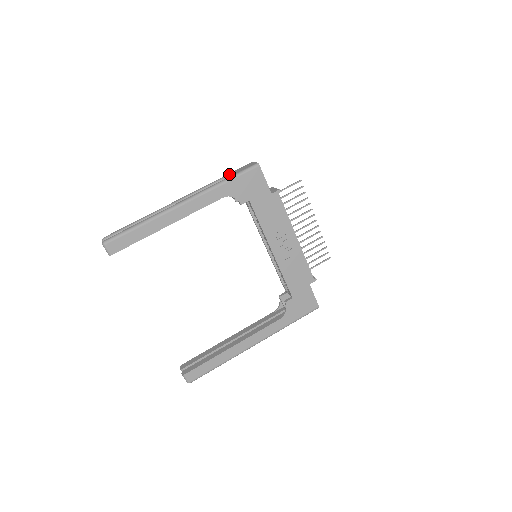
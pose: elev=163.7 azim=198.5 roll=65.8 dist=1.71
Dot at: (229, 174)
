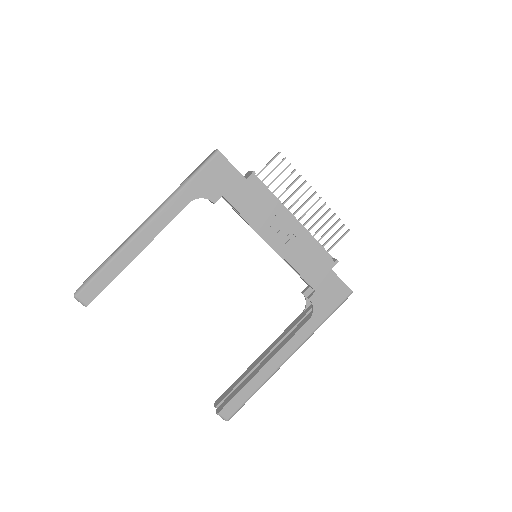
Dot at: (191, 173)
